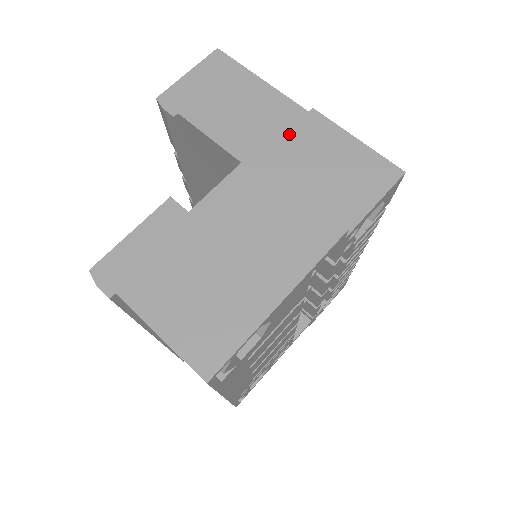
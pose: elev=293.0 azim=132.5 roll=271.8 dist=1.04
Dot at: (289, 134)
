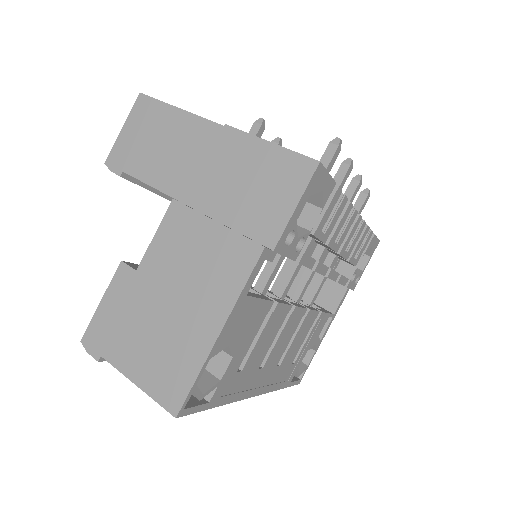
Dot at: (209, 160)
